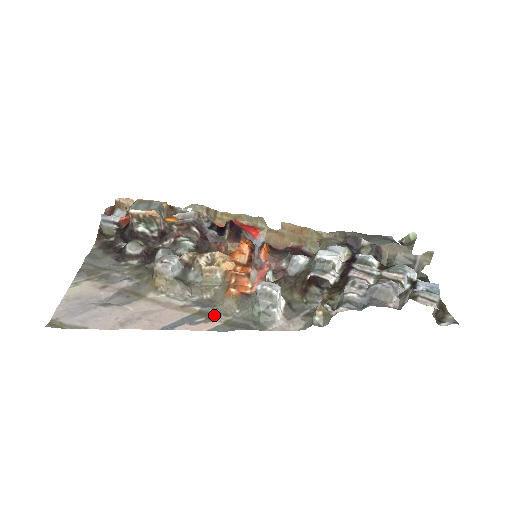
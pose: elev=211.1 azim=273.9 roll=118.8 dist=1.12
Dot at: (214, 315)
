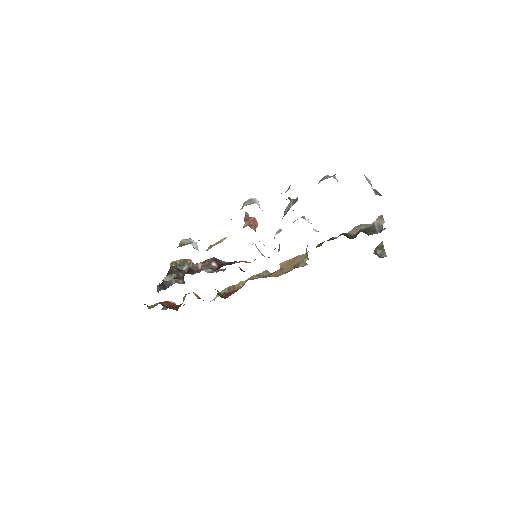
Dot at: occluded
